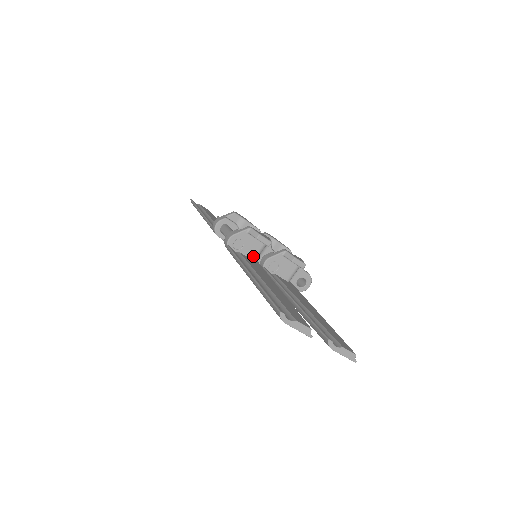
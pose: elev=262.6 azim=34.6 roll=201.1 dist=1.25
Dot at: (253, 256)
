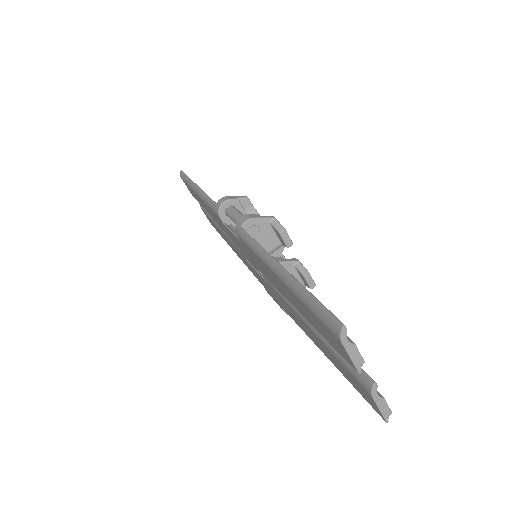
Dot at: occluded
